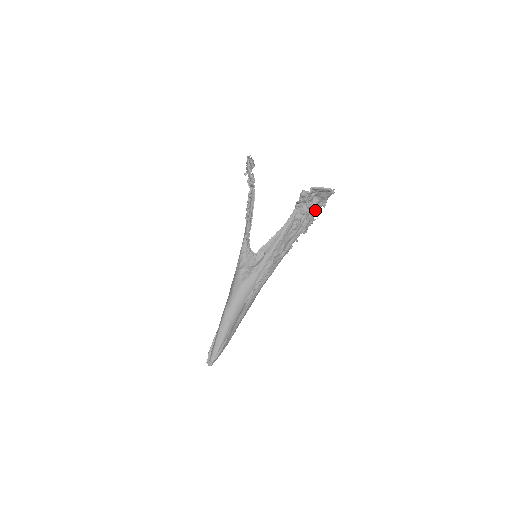
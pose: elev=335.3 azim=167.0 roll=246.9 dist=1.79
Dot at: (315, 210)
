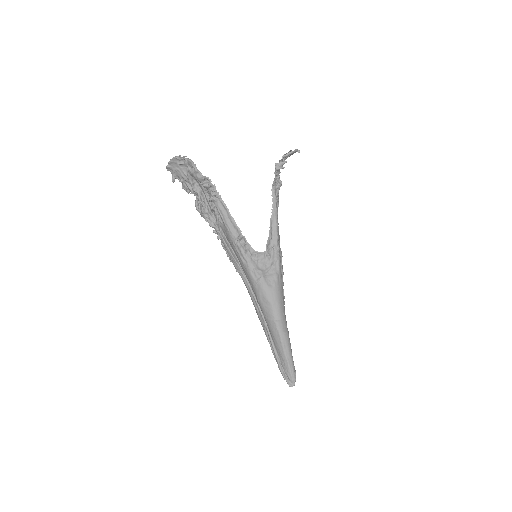
Dot at: (274, 179)
